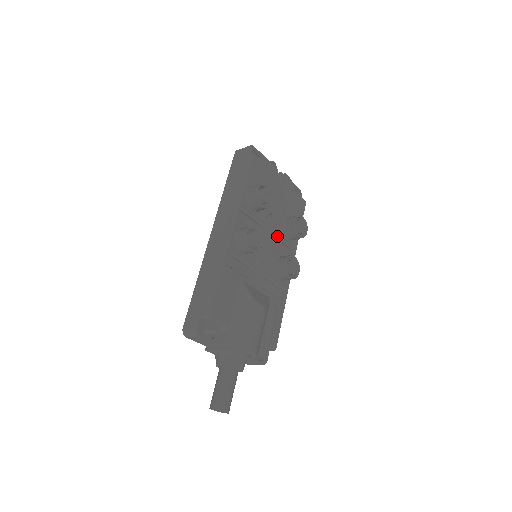
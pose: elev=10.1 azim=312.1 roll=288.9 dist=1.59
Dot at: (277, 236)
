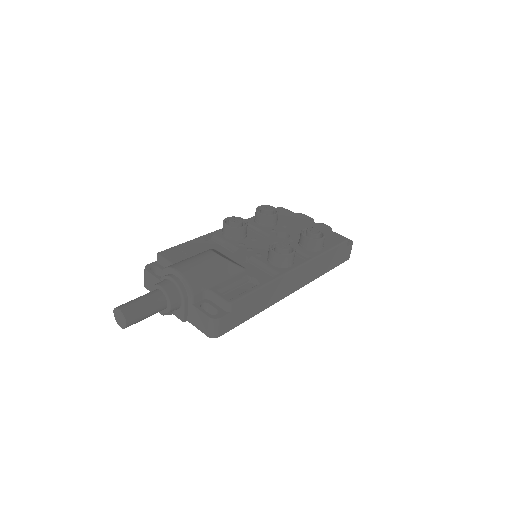
Dot at: occluded
